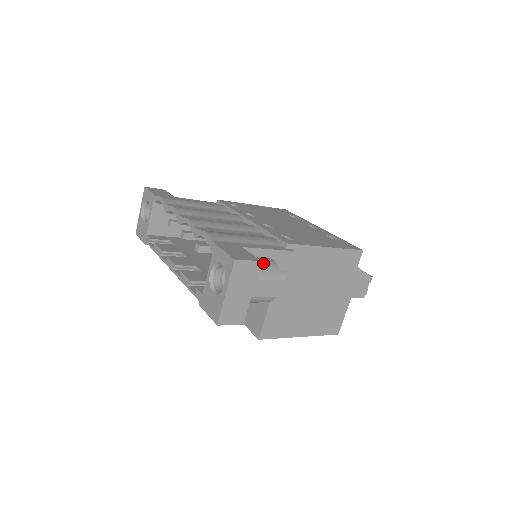
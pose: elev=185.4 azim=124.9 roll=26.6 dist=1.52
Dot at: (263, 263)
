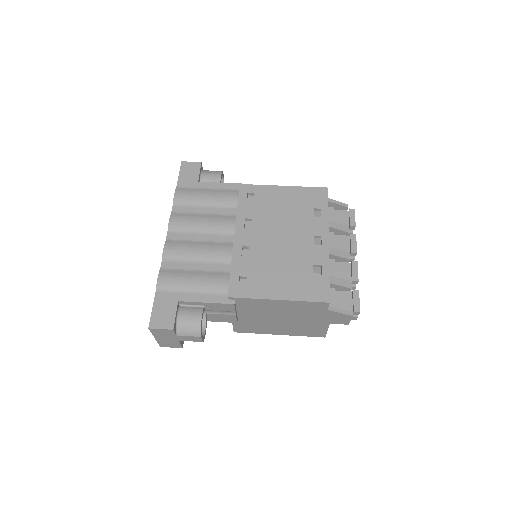
Dot at: (187, 322)
